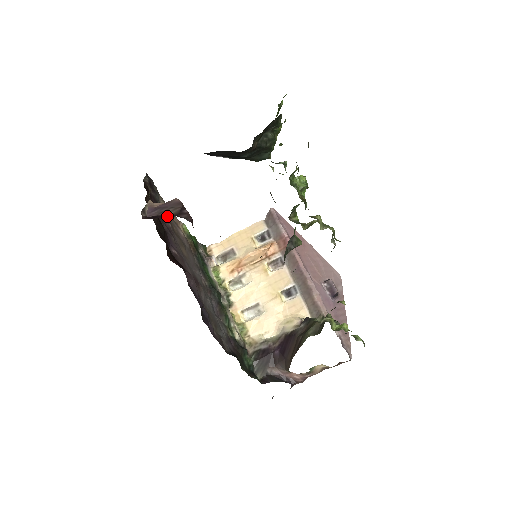
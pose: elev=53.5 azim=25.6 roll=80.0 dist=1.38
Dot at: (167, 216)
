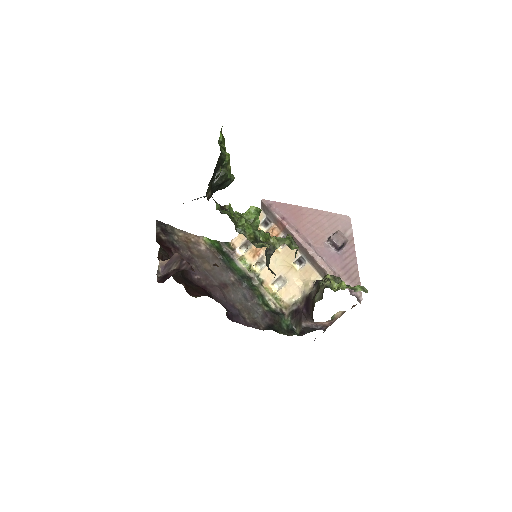
Dot at: (172, 273)
